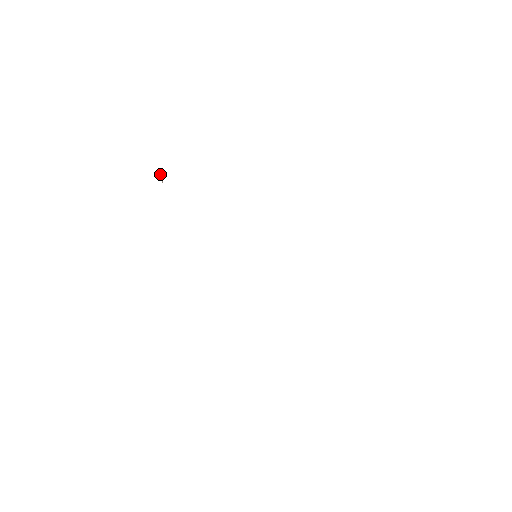
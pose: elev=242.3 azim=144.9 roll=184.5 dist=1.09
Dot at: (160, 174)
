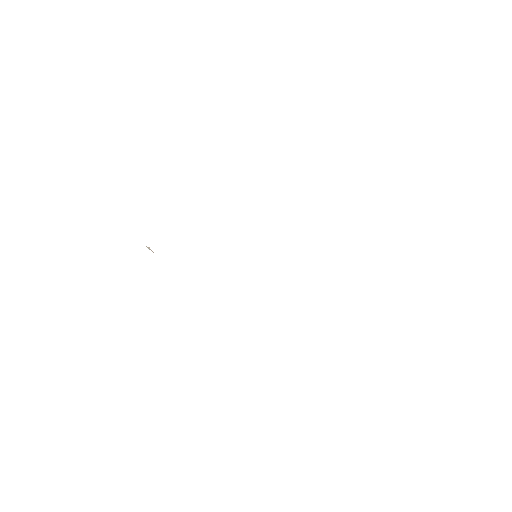
Dot at: occluded
